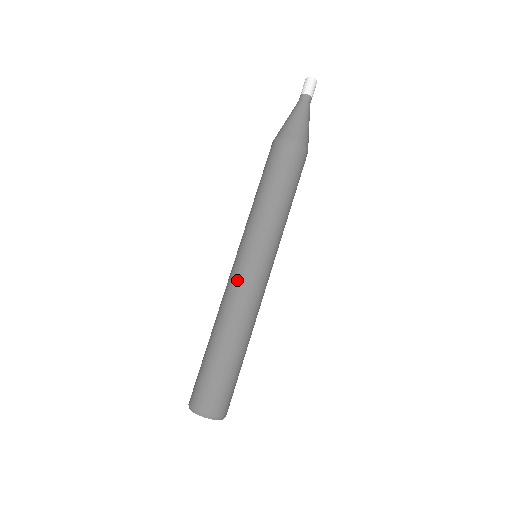
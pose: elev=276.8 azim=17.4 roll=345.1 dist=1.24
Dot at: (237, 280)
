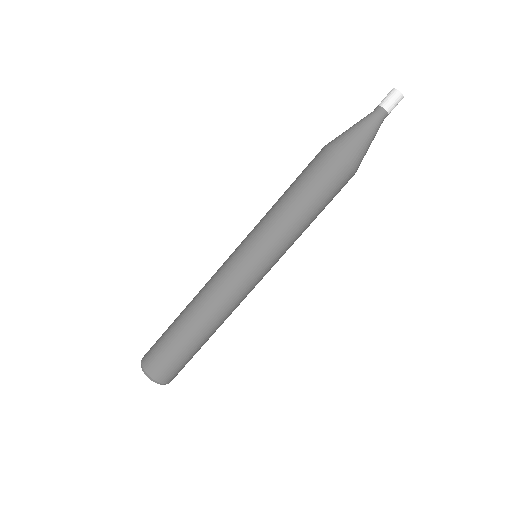
Dot at: (226, 275)
